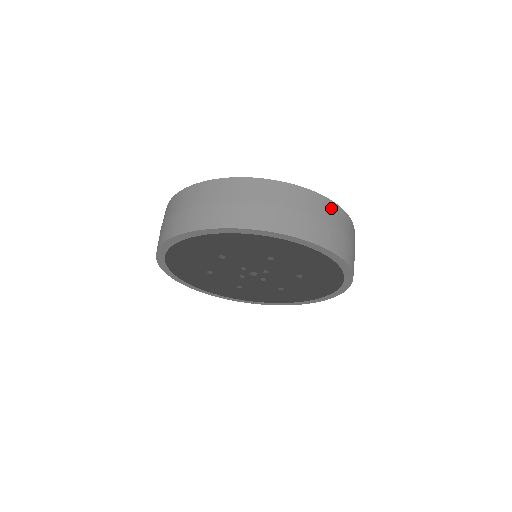
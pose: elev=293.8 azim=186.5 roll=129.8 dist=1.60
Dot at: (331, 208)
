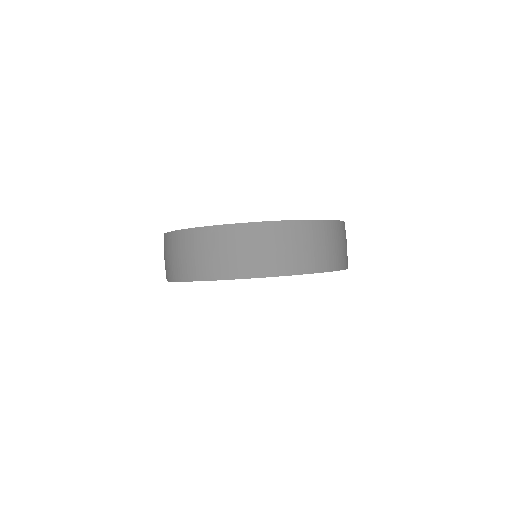
Dot at: occluded
